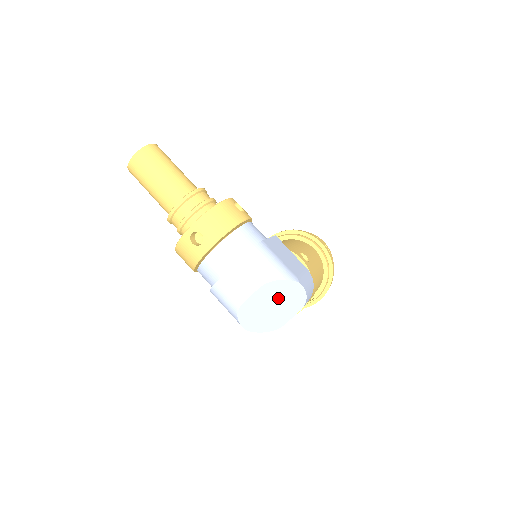
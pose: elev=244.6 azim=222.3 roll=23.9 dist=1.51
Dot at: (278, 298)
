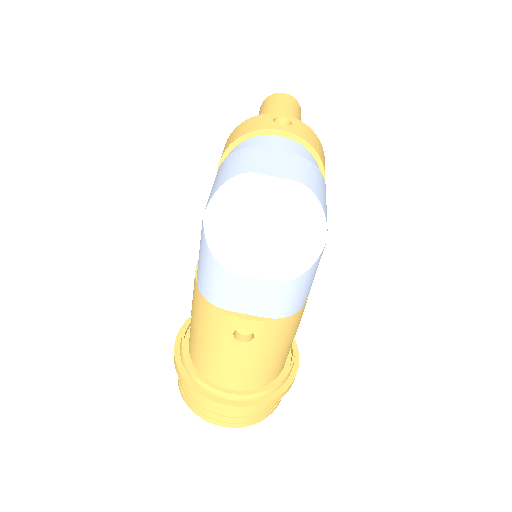
Dot at: (286, 224)
